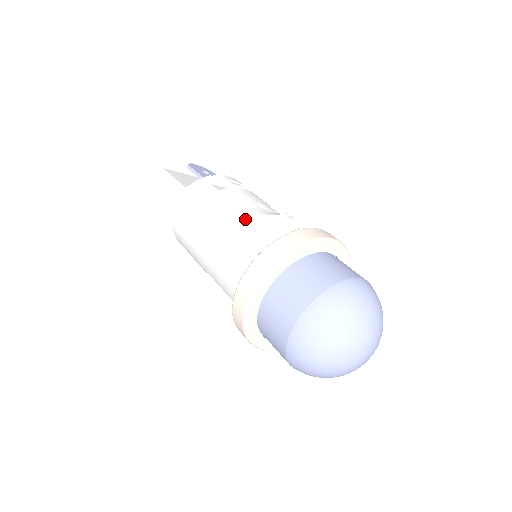
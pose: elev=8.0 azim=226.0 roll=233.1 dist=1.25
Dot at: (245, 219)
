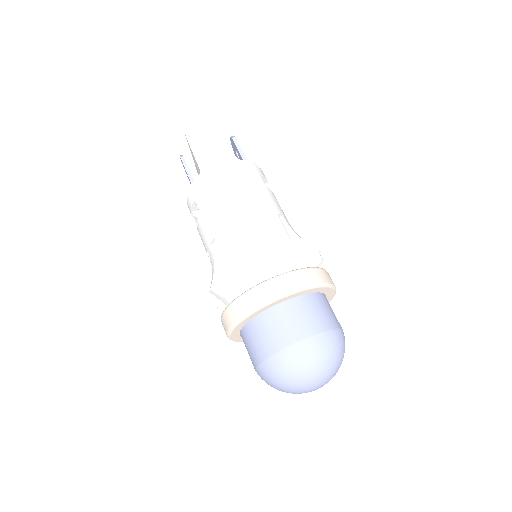
Dot at: (282, 228)
